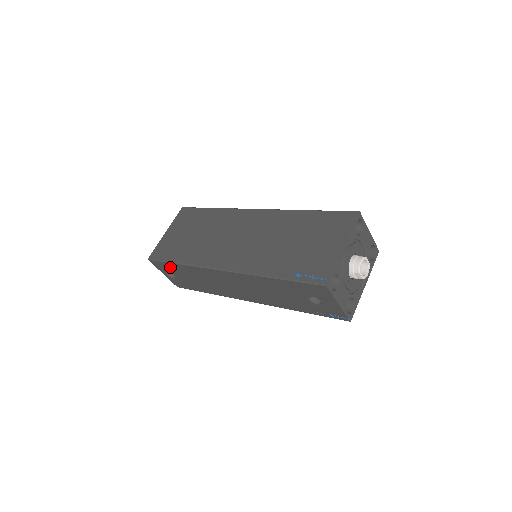
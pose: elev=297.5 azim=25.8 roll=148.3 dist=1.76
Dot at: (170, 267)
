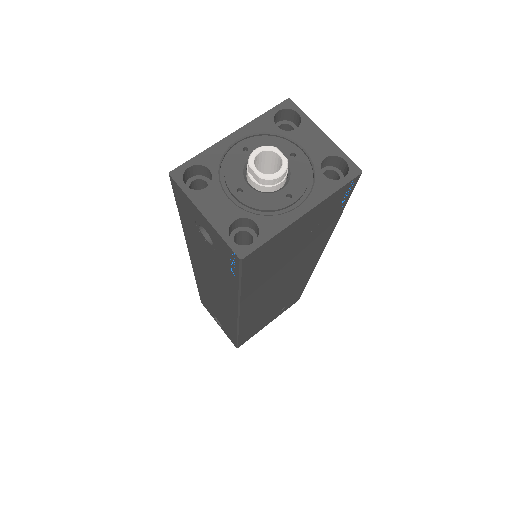
Dot at: (205, 301)
